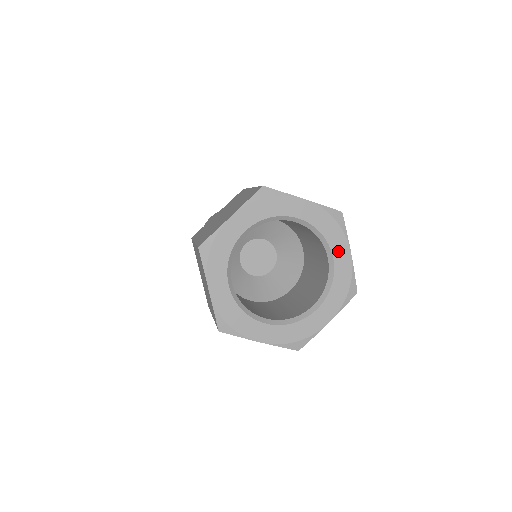
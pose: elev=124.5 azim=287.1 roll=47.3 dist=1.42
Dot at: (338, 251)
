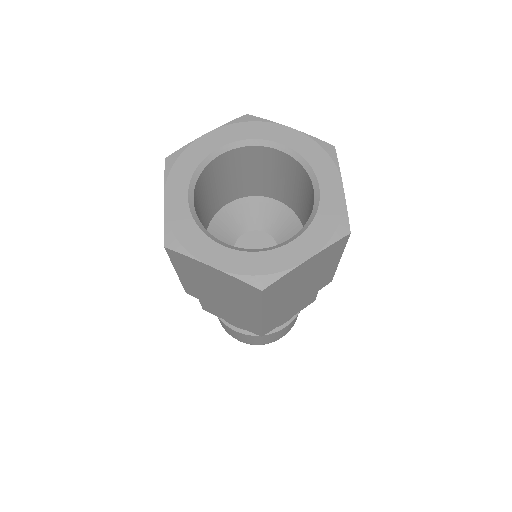
Dot at: (326, 181)
